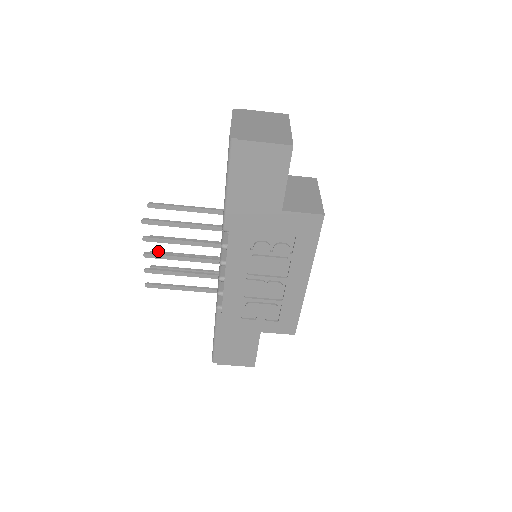
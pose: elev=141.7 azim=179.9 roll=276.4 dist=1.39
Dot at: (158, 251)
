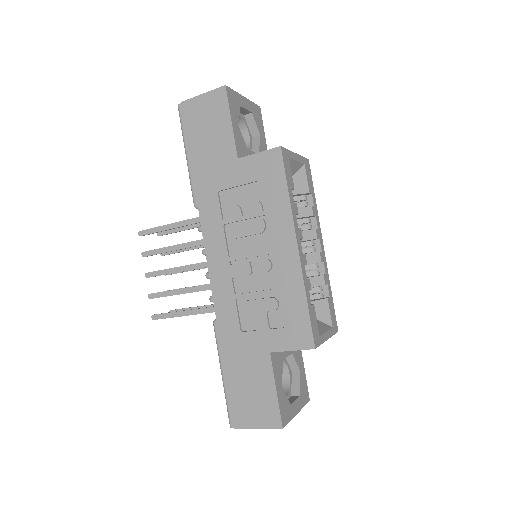
Dot at: (174, 289)
